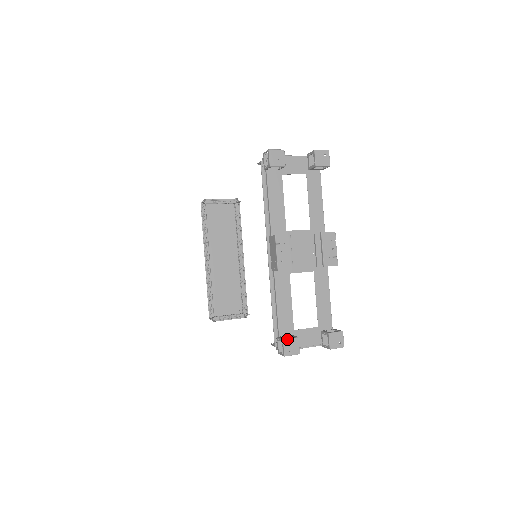
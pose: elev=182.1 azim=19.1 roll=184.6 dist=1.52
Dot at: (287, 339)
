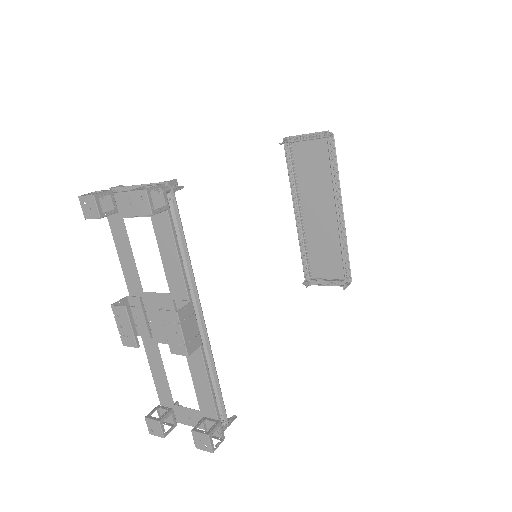
Dot at: (148, 418)
